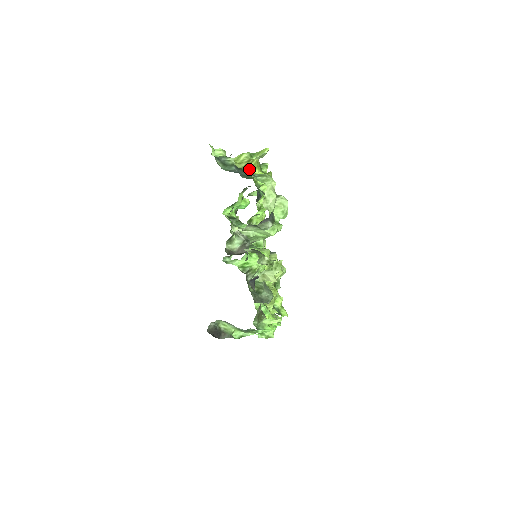
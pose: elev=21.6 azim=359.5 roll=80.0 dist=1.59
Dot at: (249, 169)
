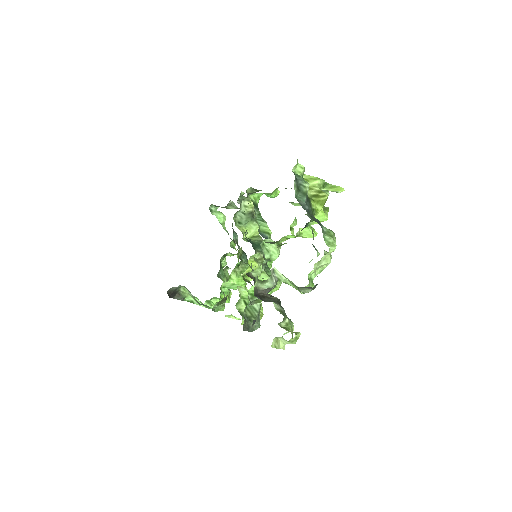
Dot at: (315, 202)
